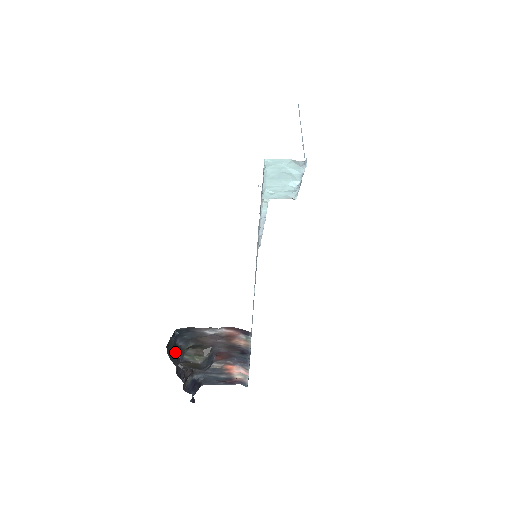
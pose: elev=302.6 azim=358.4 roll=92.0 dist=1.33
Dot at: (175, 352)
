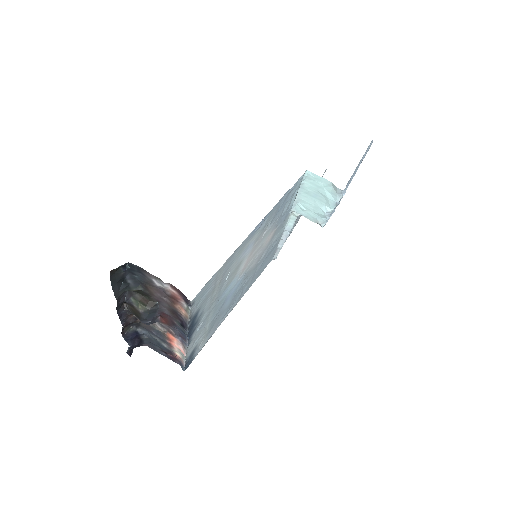
Dot at: (121, 286)
